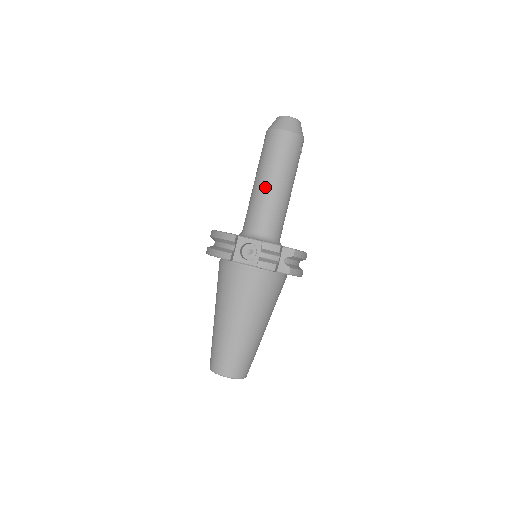
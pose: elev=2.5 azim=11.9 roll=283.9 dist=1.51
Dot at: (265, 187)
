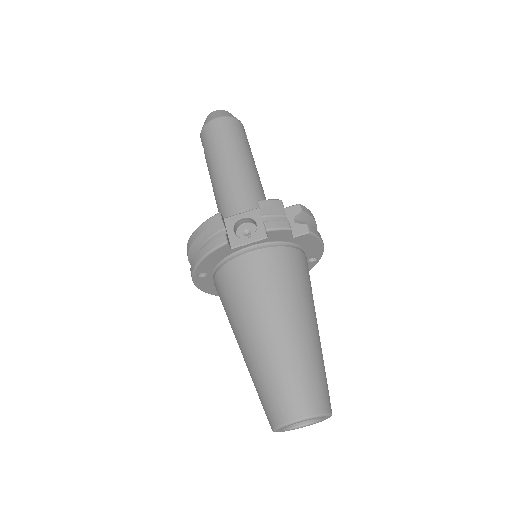
Dot at: (227, 172)
